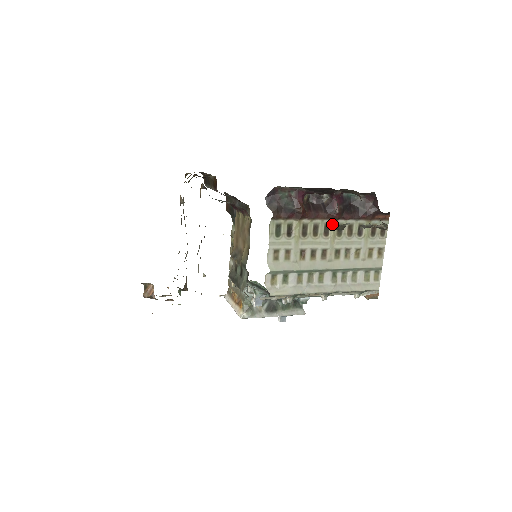
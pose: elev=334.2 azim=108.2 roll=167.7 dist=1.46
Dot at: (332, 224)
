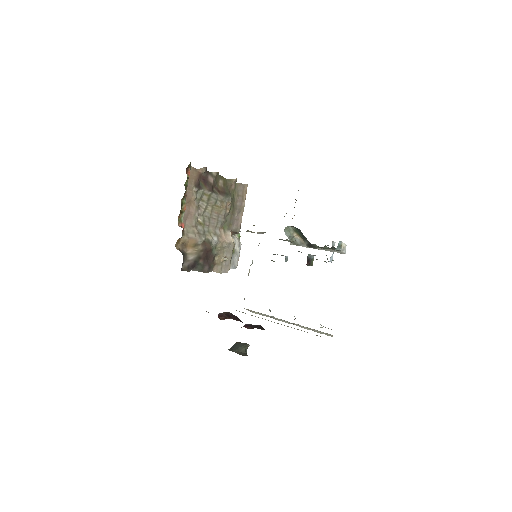
Dot at: occluded
